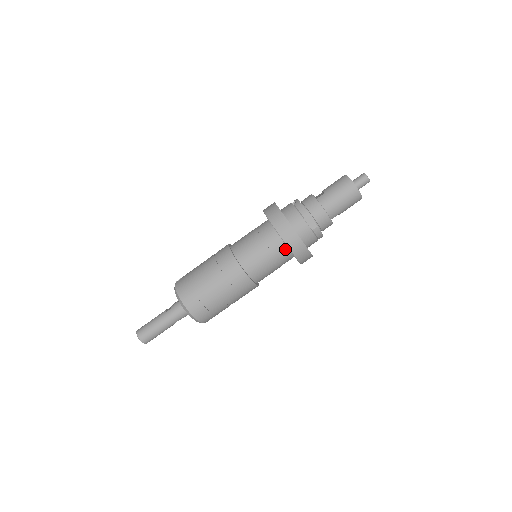
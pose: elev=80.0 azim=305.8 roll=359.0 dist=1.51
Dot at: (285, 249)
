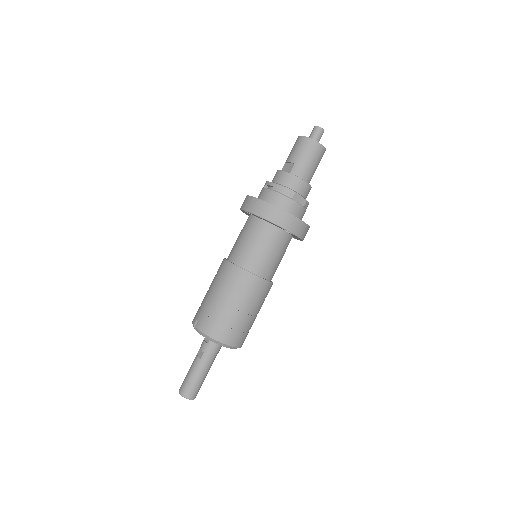
Dot at: (288, 237)
